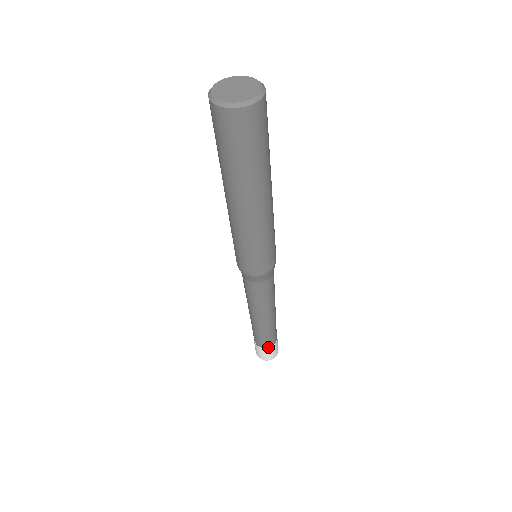
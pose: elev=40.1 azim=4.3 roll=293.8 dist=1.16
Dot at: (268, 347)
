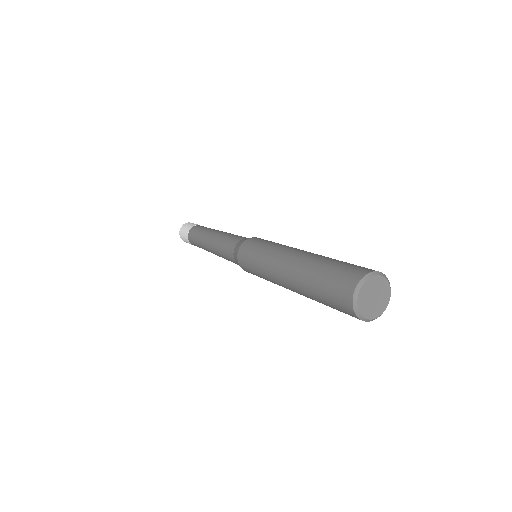
Dot at: occluded
